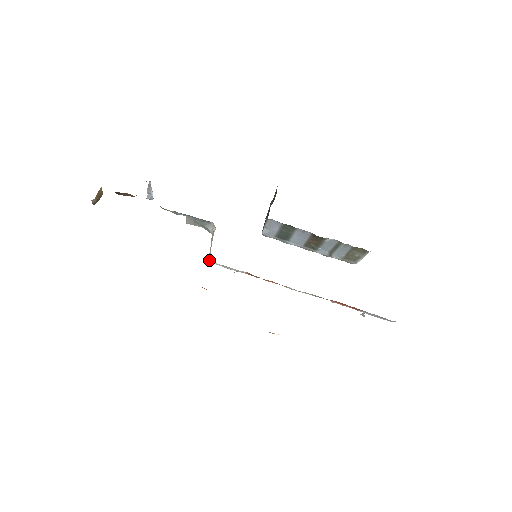
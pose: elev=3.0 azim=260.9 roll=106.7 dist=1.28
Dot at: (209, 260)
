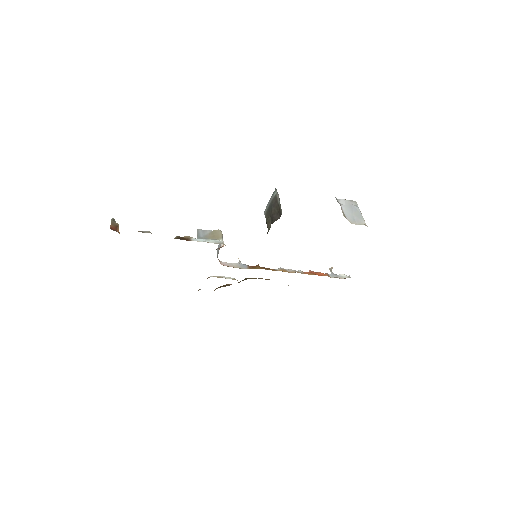
Dot at: occluded
